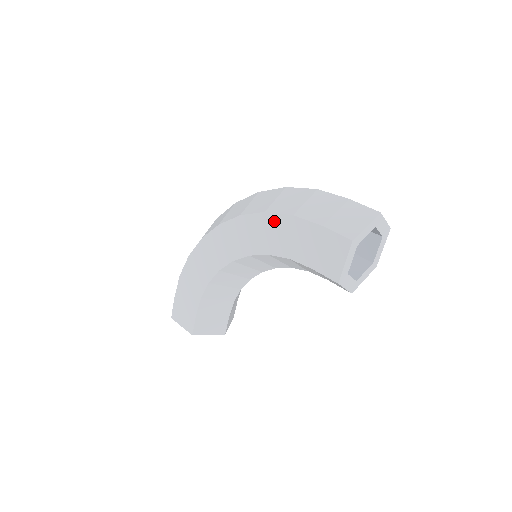
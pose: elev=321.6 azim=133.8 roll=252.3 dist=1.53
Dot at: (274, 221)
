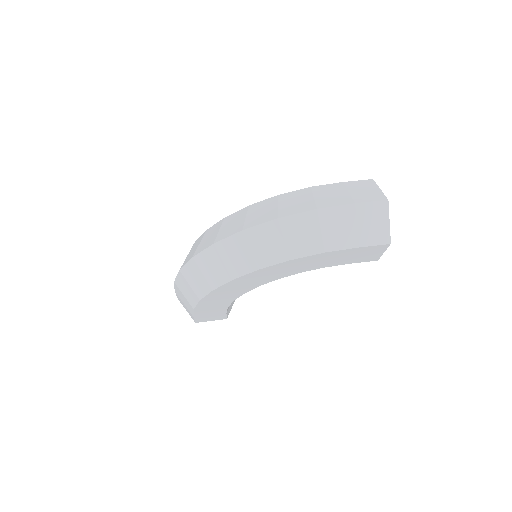
Dot at: (303, 261)
